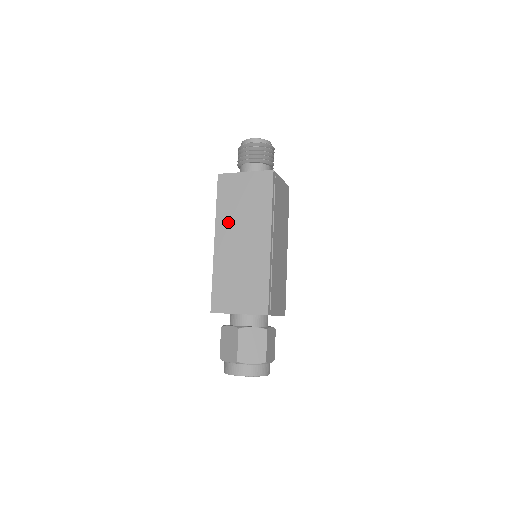
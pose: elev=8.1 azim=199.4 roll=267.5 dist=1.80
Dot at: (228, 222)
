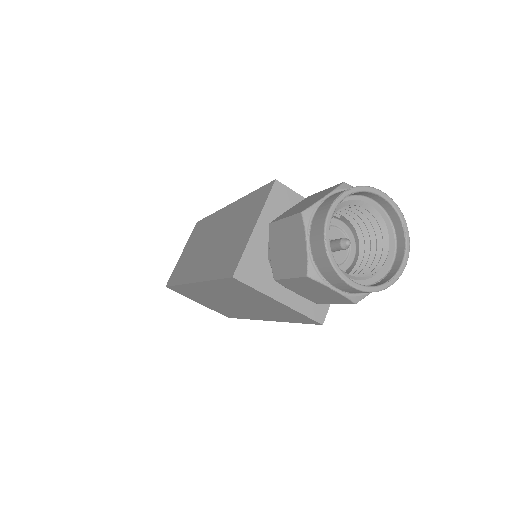
Dot at: (191, 266)
